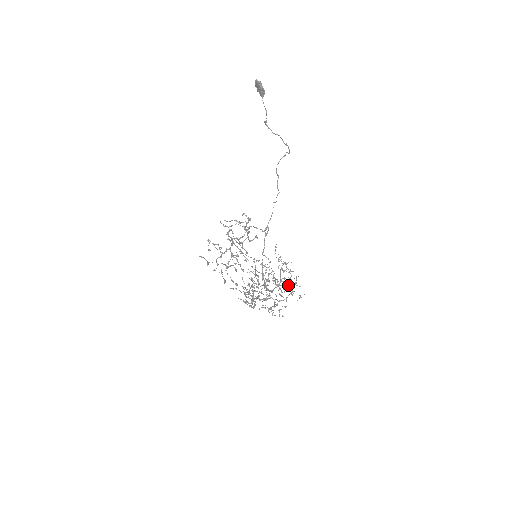
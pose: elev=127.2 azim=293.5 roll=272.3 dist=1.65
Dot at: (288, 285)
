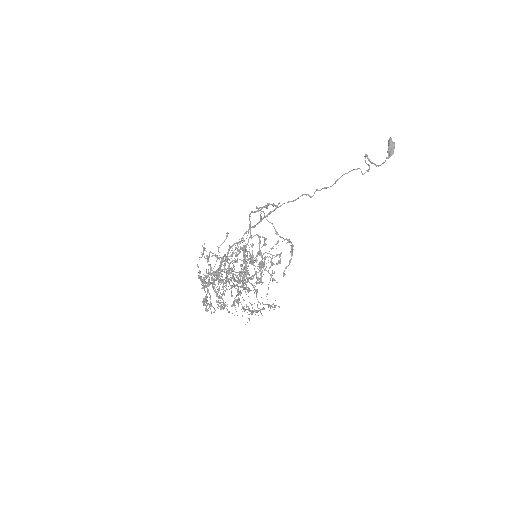
Dot at: (243, 268)
